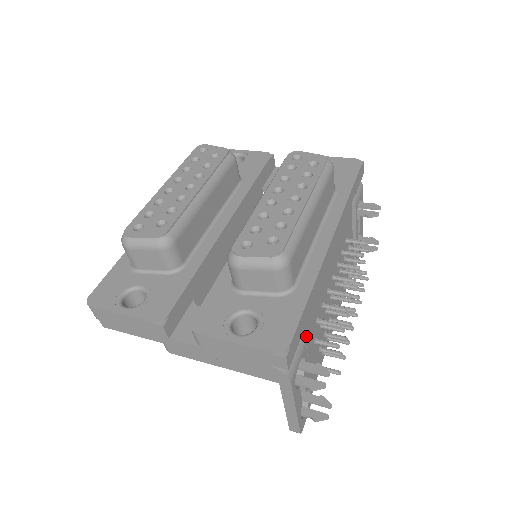
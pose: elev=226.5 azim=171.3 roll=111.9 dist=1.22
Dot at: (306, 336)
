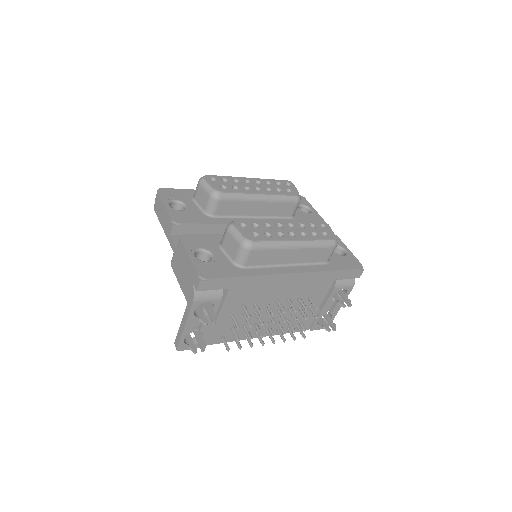
Dot at: (226, 299)
